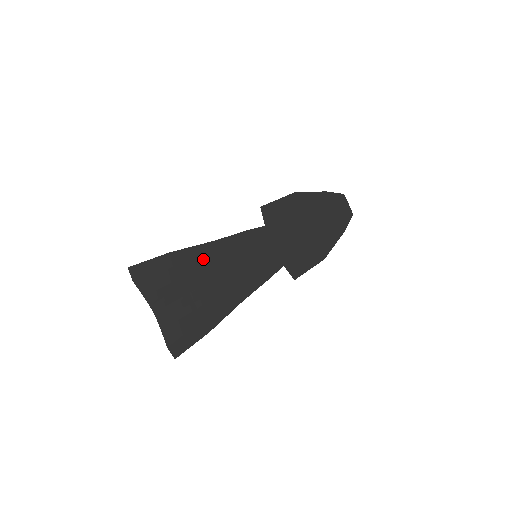
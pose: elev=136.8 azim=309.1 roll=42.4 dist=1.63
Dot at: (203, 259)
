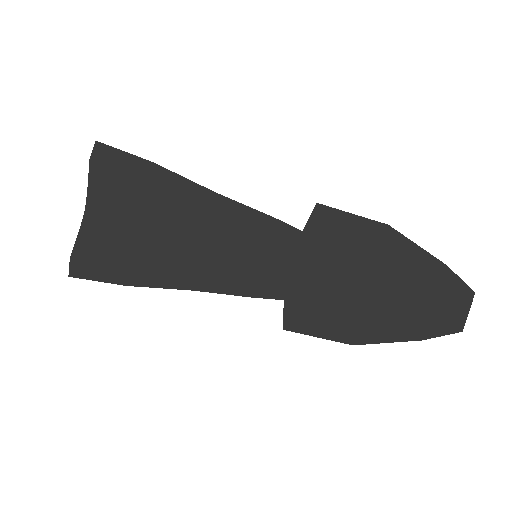
Dot at: (186, 202)
